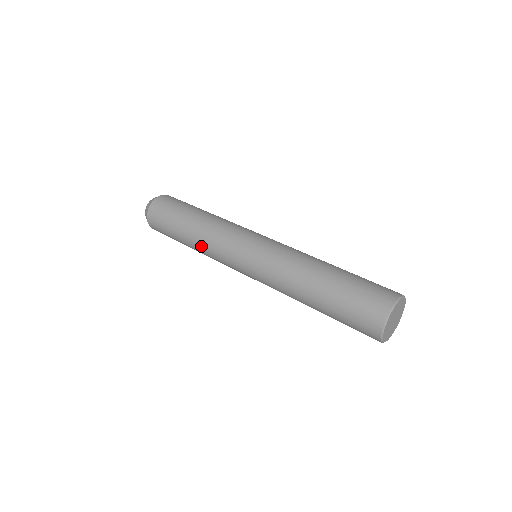
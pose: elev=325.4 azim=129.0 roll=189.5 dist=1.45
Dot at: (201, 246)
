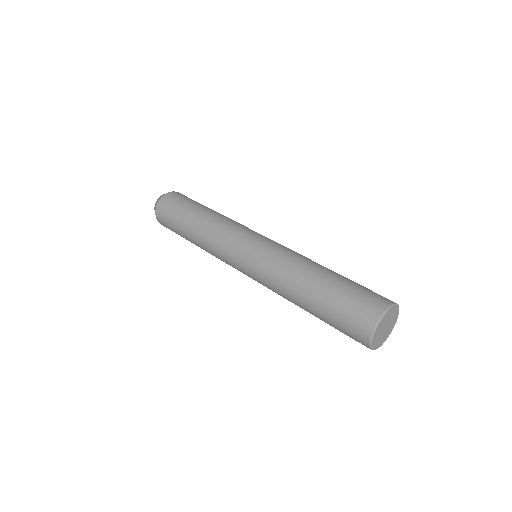
Dot at: (204, 248)
